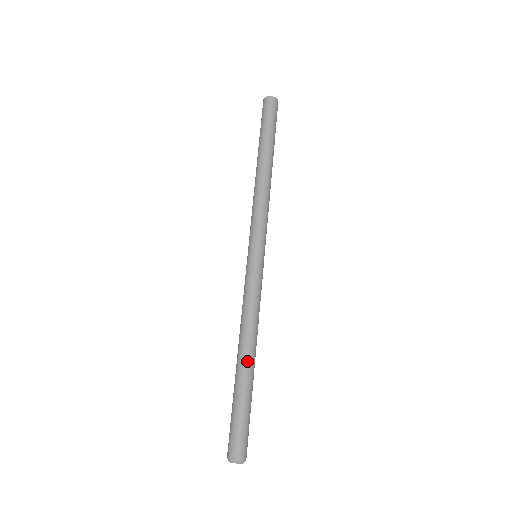
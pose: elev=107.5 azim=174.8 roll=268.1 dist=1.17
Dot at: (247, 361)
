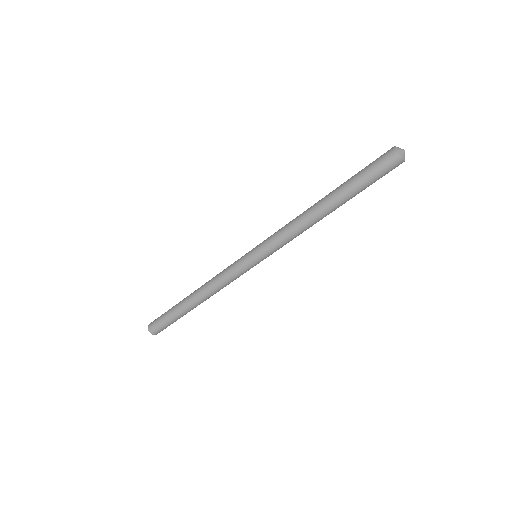
Dot at: (196, 306)
